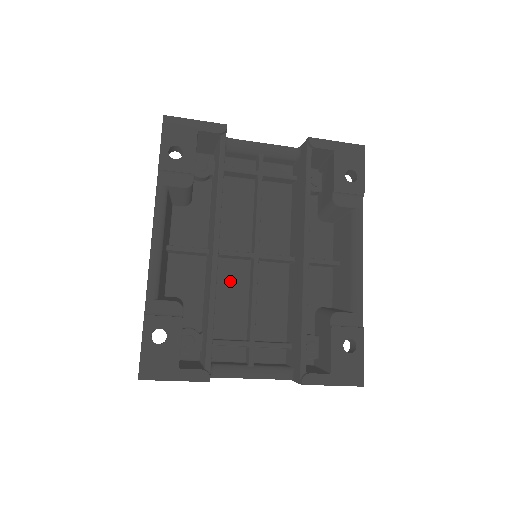
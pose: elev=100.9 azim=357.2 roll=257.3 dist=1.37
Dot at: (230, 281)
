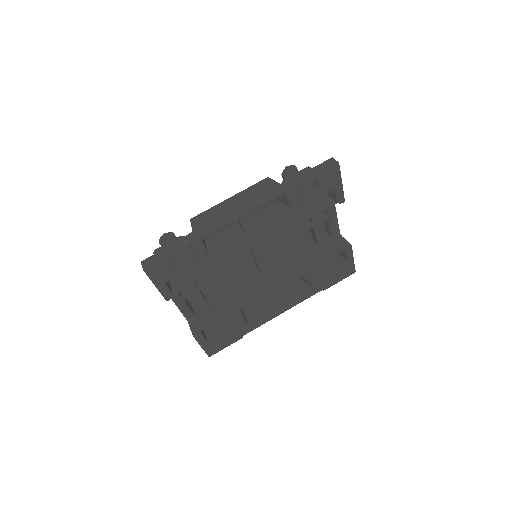
Dot at: occluded
